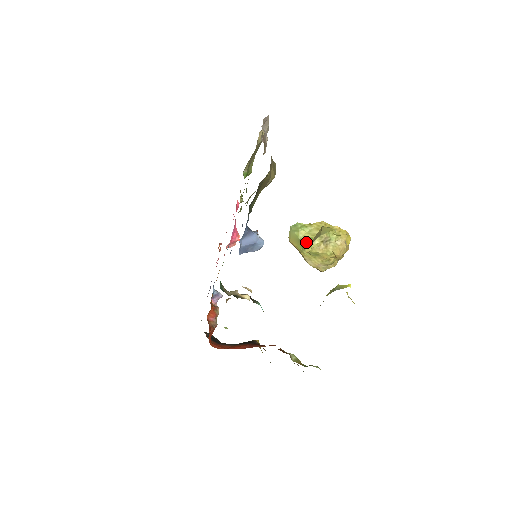
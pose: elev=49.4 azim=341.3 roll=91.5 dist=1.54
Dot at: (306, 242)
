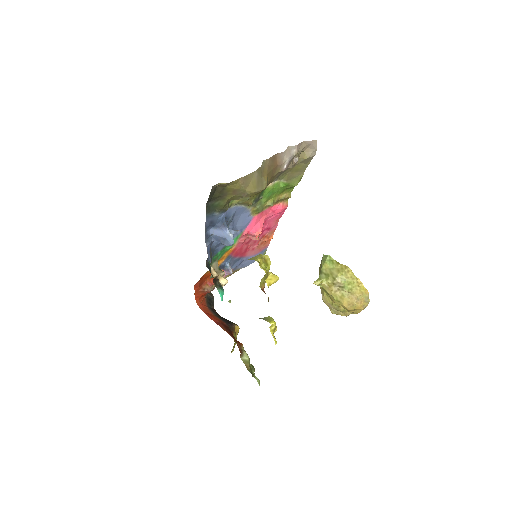
Dot at: (322, 275)
